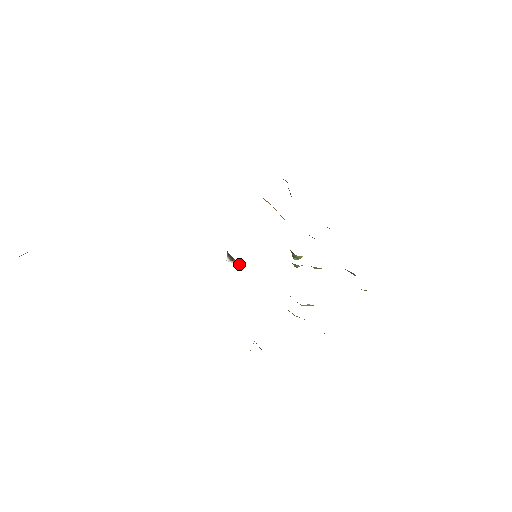
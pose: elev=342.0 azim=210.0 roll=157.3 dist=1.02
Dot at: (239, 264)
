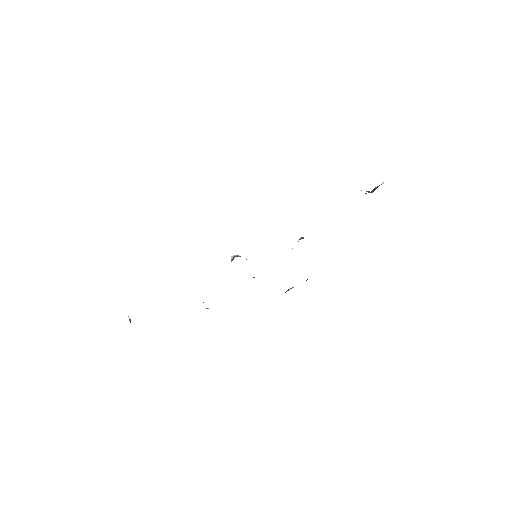
Dot at: occluded
